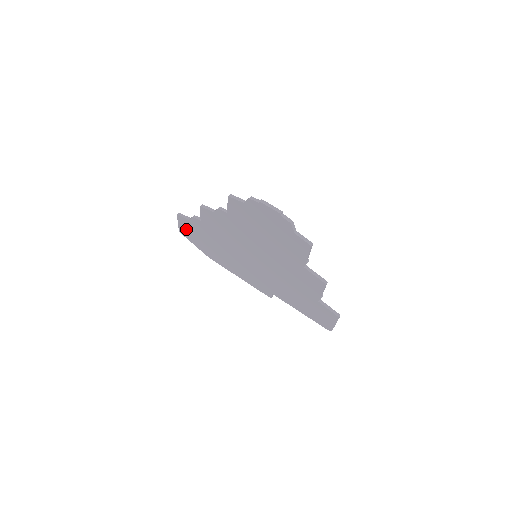
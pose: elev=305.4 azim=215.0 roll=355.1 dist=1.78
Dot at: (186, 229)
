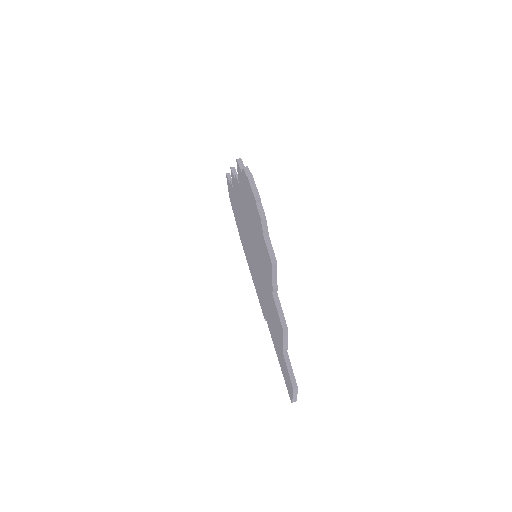
Dot at: (230, 195)
